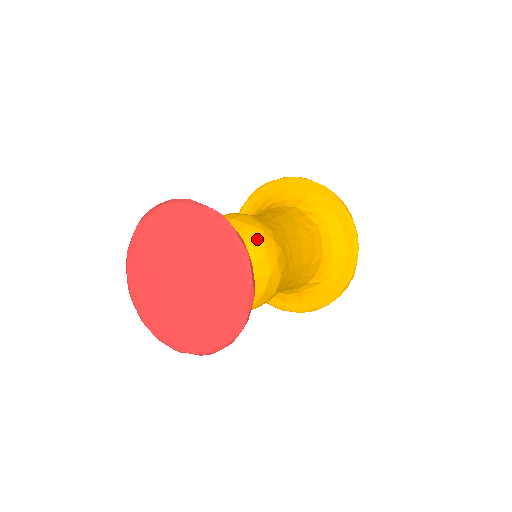
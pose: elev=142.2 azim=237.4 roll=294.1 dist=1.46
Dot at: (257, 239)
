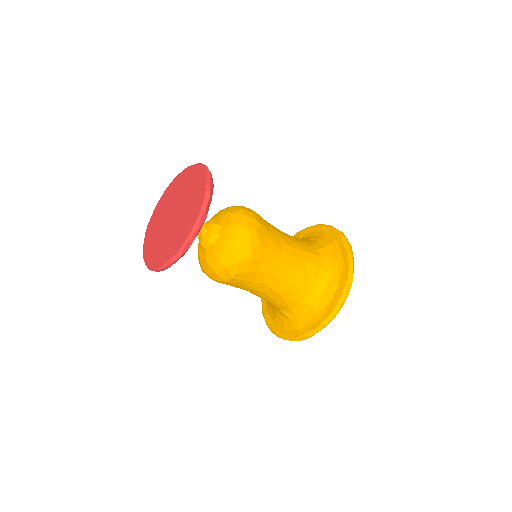
Dot at: (241, 238)
